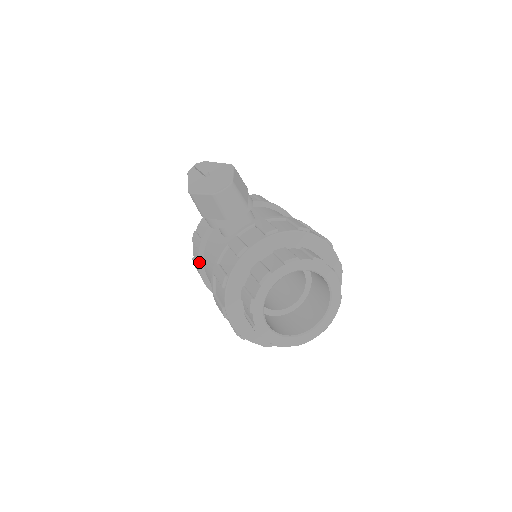
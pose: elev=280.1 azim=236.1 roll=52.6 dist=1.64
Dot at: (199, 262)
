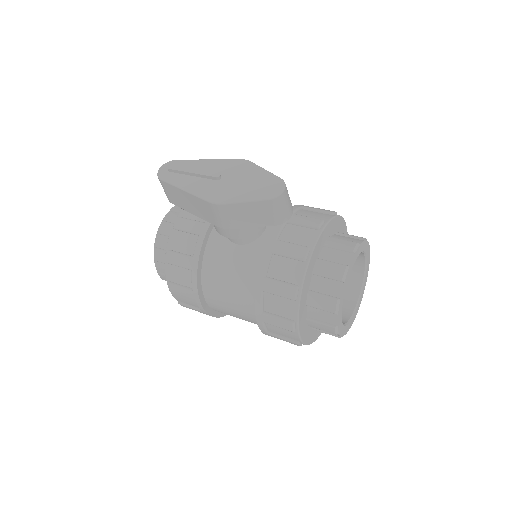
Dot at: (198, 284)
